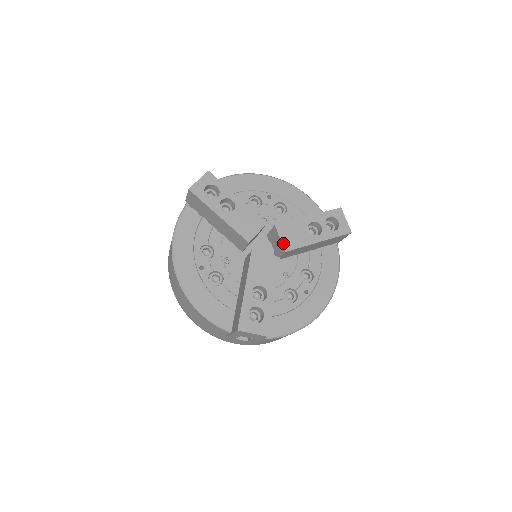
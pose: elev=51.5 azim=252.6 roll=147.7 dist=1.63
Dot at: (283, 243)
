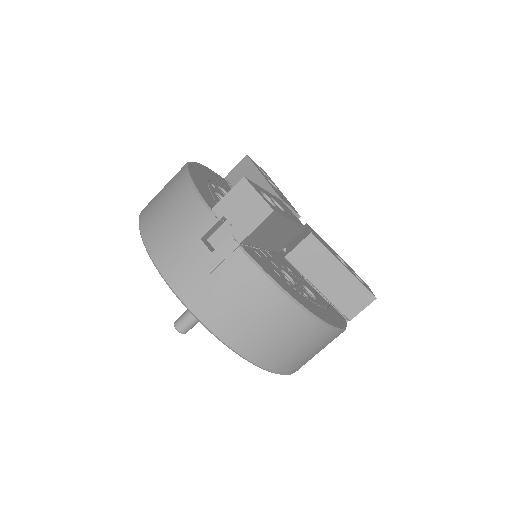
Dot at: (311, 230)
